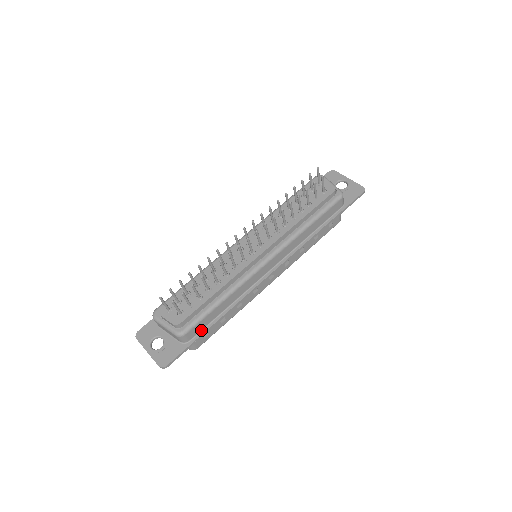
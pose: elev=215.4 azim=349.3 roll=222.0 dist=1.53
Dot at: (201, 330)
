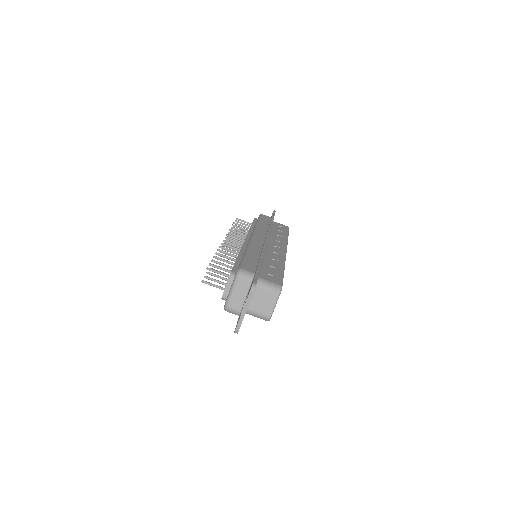
Dot at: (256, 268)
